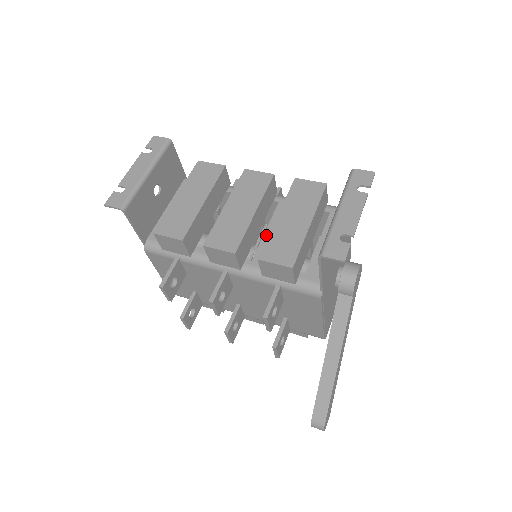
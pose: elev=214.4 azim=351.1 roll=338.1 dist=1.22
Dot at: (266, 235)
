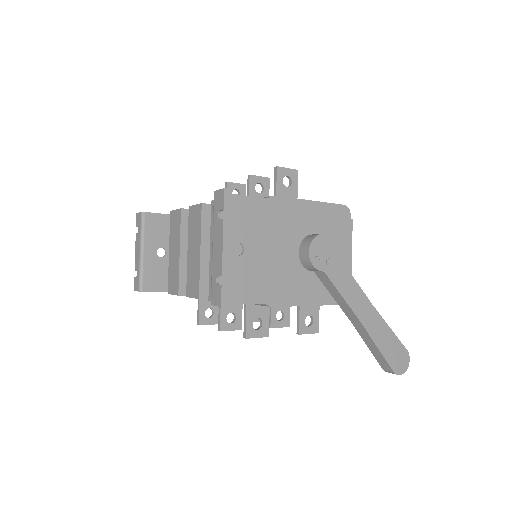
Dot at: occluded
